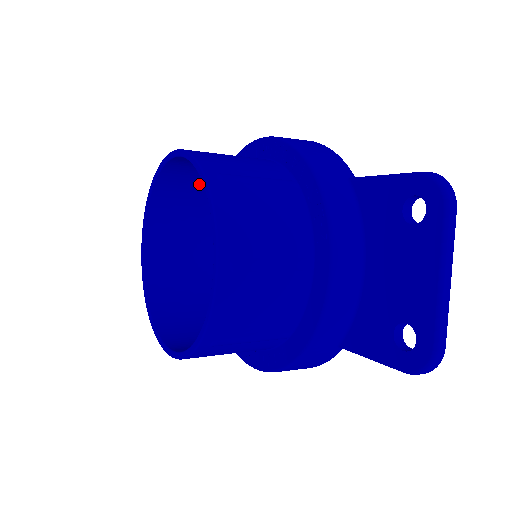
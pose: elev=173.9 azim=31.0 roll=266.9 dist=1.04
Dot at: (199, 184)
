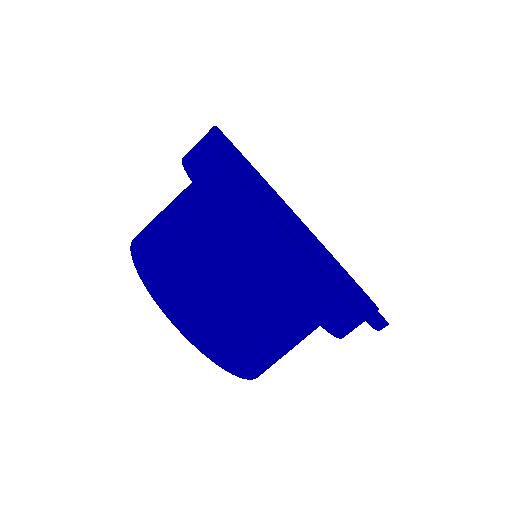
Dot at: occluded
